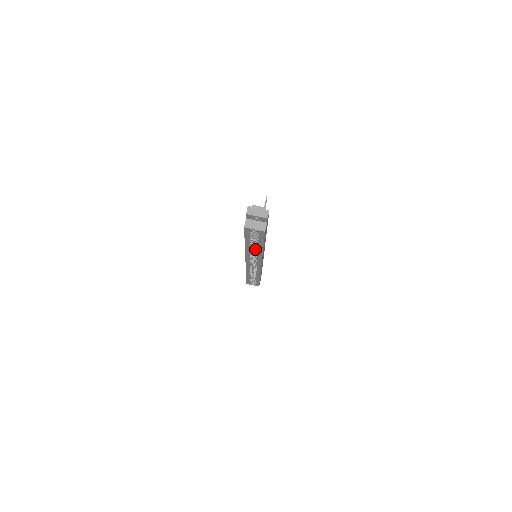
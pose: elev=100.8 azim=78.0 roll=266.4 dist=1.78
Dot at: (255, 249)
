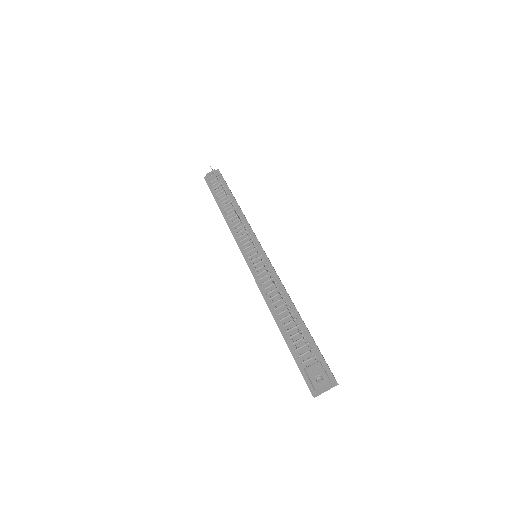
Dot at: occluded
